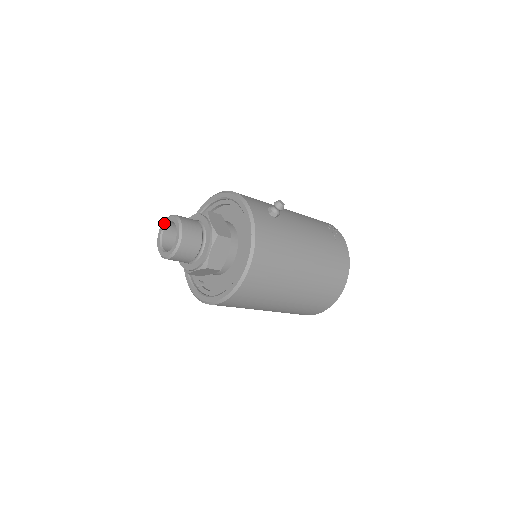
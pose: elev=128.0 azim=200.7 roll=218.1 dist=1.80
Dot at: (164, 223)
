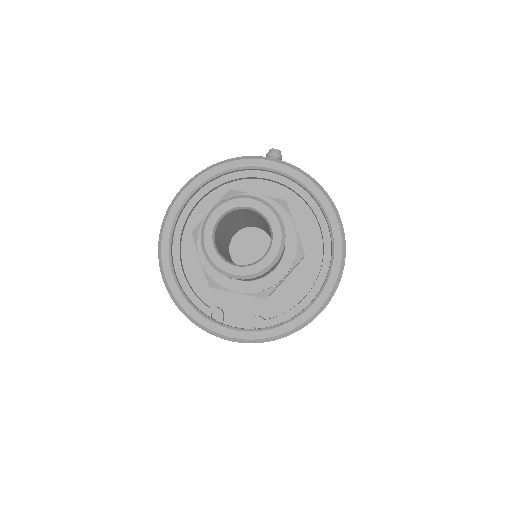
Dot at: (210, 227)
